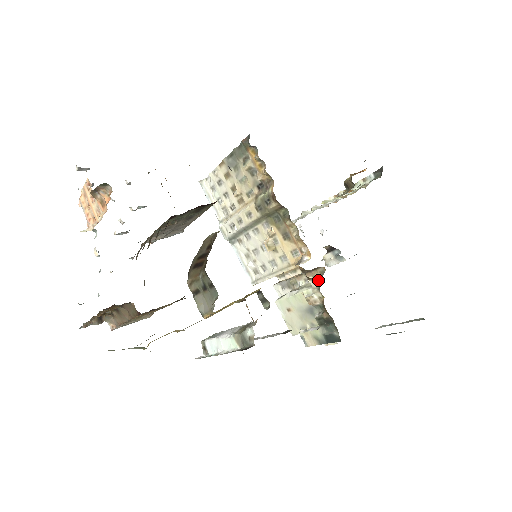
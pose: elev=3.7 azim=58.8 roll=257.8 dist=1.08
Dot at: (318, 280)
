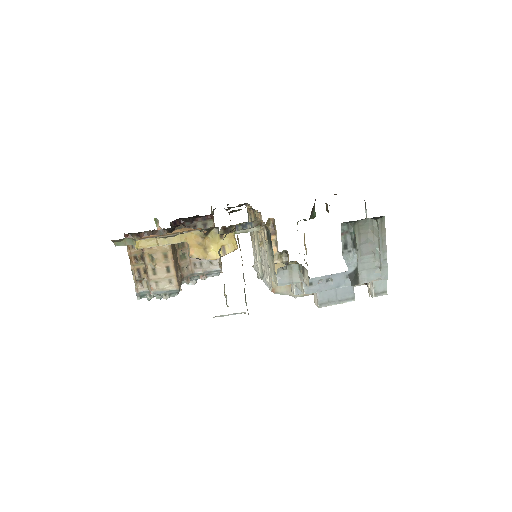
Dot at: occluded
